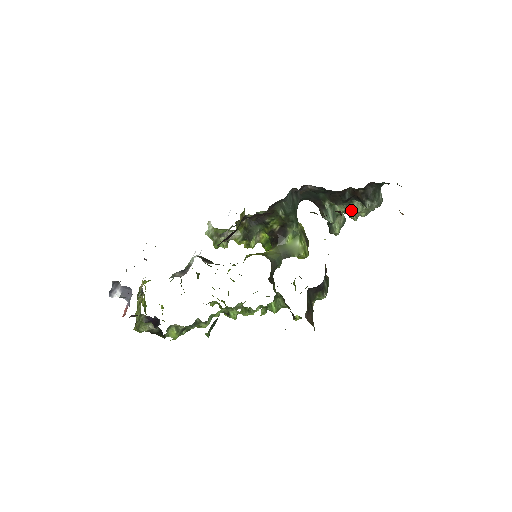
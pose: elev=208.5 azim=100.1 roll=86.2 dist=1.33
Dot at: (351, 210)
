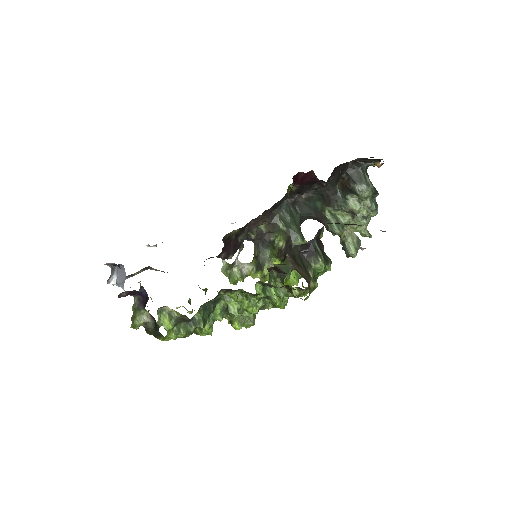
Dot at: (350, 211)
